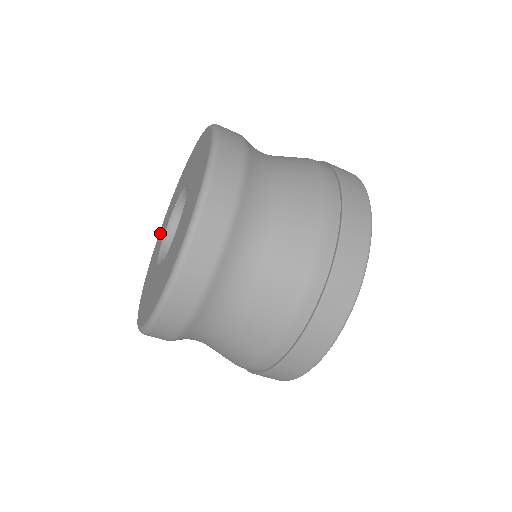
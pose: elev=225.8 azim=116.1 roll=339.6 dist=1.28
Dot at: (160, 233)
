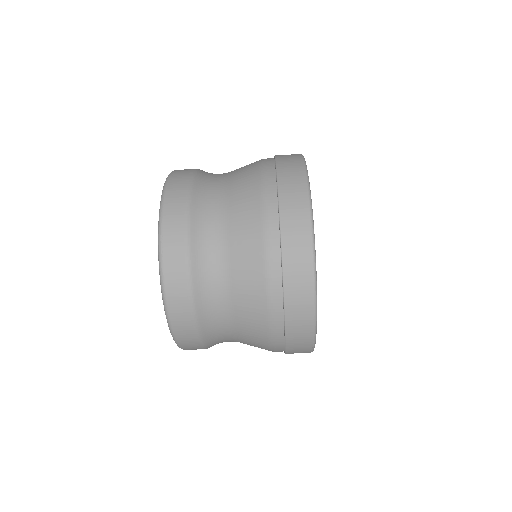
Dot at: occluded
